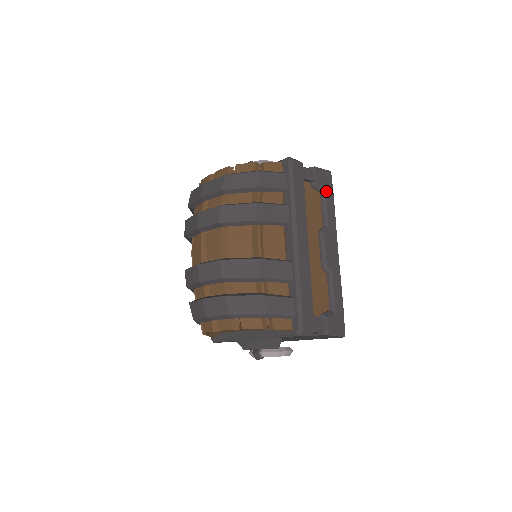
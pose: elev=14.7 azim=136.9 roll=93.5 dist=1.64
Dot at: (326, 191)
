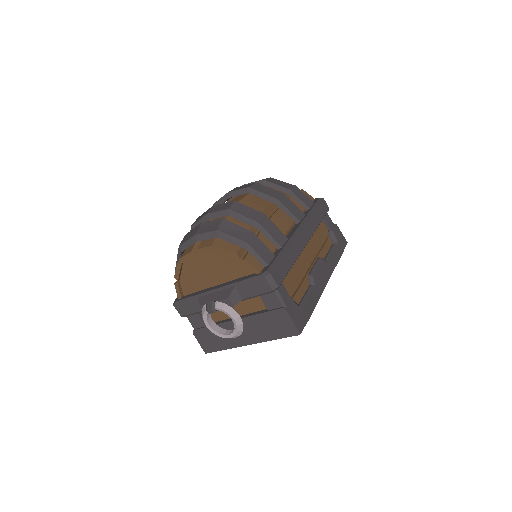
Dot at: (338, 245)
